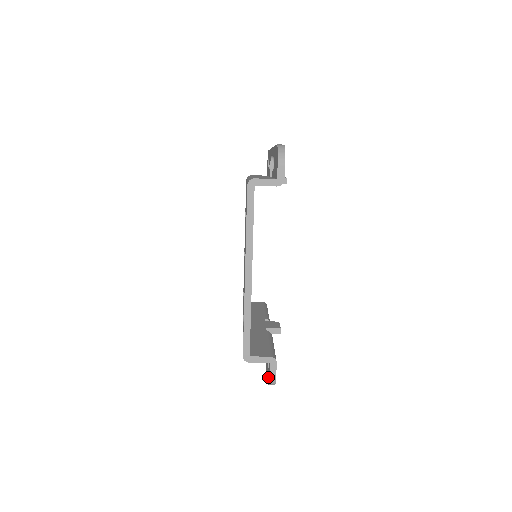
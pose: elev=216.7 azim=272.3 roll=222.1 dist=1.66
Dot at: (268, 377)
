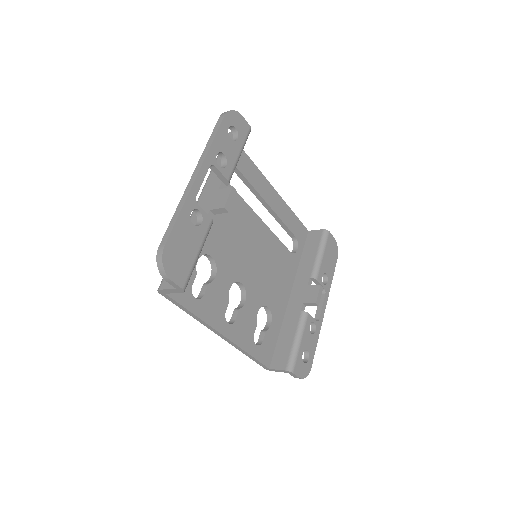
Dot at: occluded
